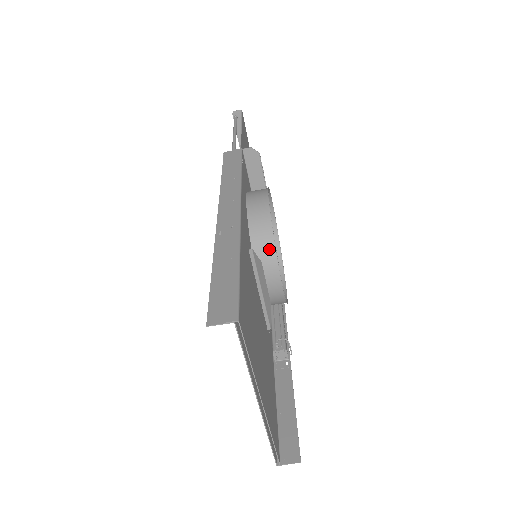
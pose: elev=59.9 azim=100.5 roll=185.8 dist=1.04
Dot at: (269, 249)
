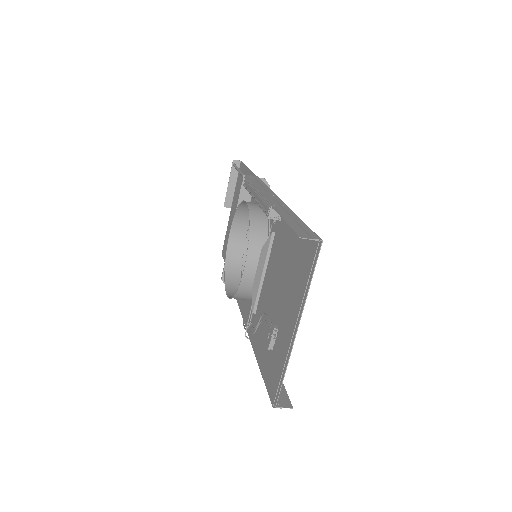
Dot at: occluded
